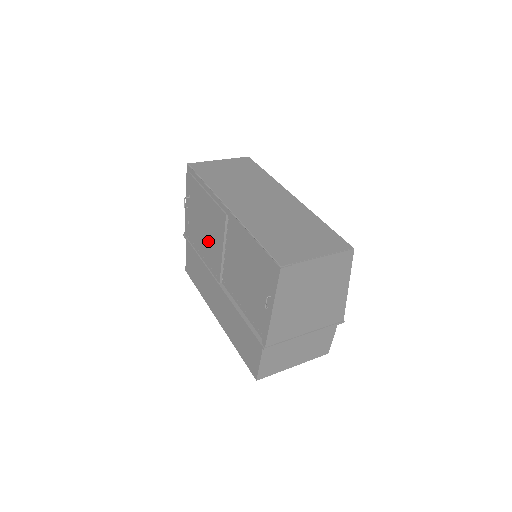
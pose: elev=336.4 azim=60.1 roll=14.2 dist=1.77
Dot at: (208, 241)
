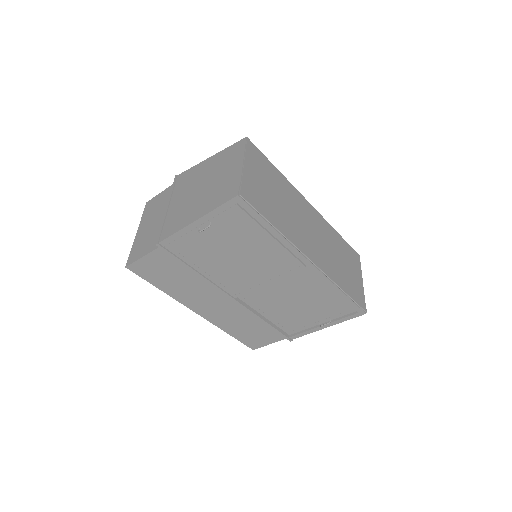
Dot at: (237, 269)
